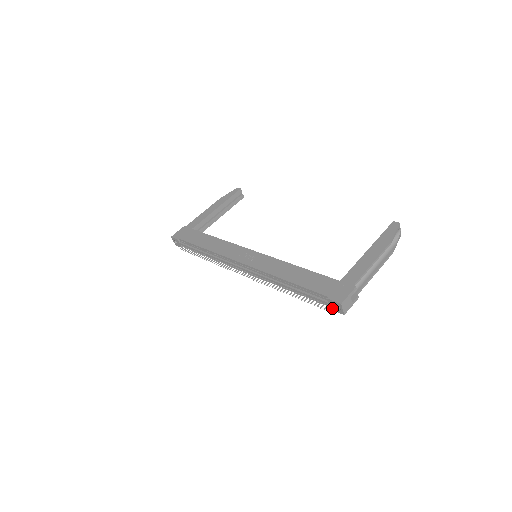
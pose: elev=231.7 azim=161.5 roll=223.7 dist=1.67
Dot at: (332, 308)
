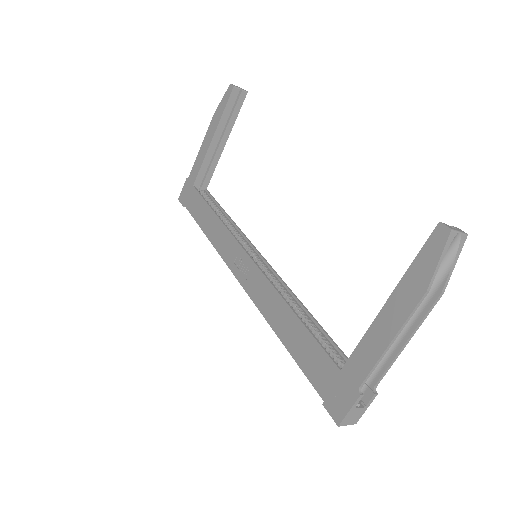
Dot at: occluded
